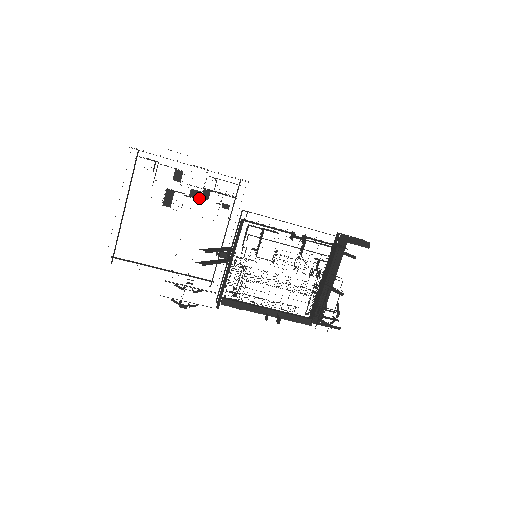
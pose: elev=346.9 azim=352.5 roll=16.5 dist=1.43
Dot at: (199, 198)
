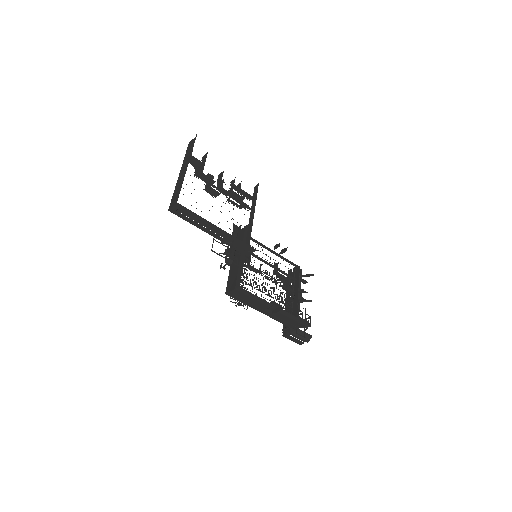
Dot at: (226, 195)
